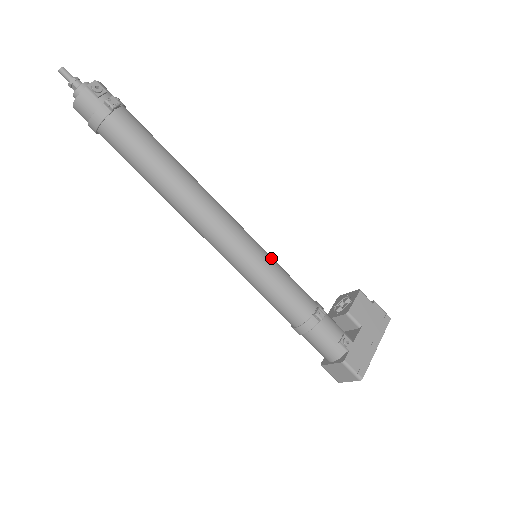
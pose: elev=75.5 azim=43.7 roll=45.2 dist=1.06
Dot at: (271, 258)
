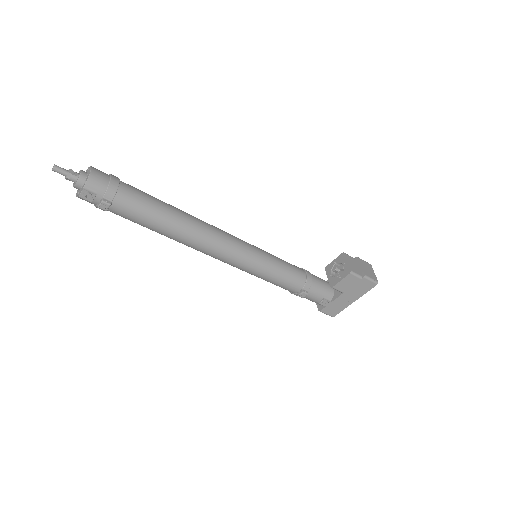
Dot at: (264, 266)
